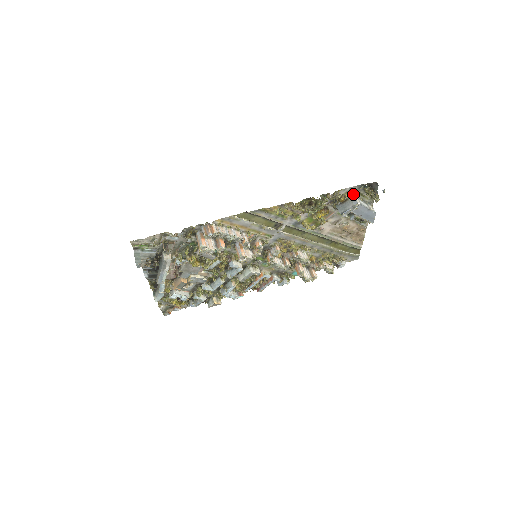
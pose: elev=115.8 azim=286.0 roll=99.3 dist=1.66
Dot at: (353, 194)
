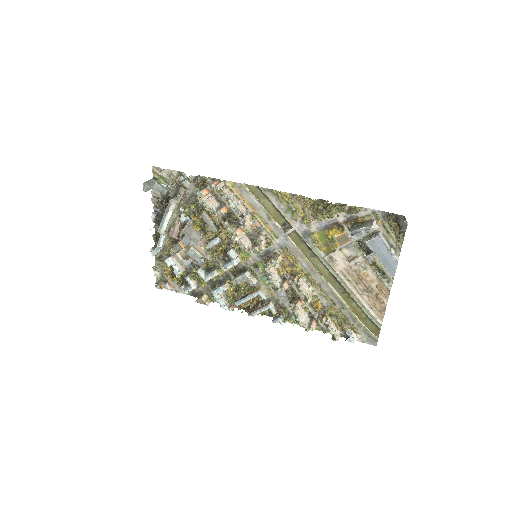
Dot at: (374, 220)
